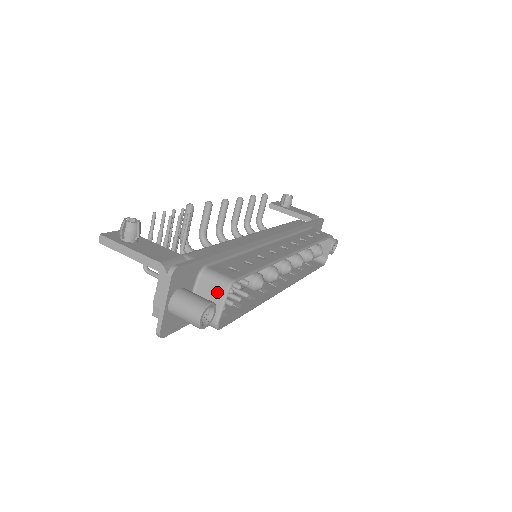
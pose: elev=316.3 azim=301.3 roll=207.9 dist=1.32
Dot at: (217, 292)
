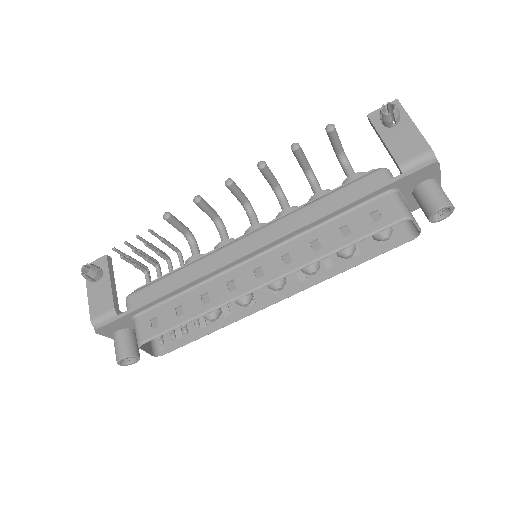
Dot at: occluded
